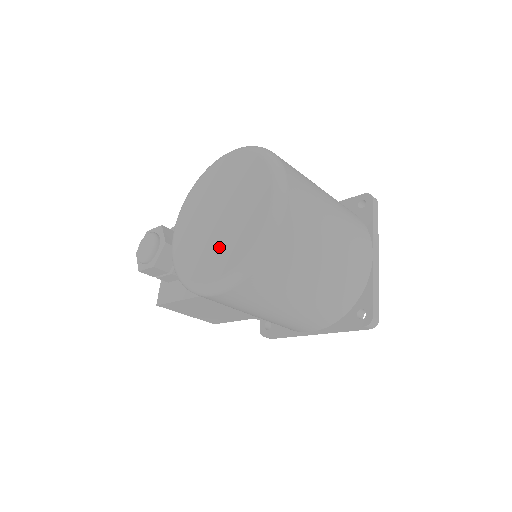
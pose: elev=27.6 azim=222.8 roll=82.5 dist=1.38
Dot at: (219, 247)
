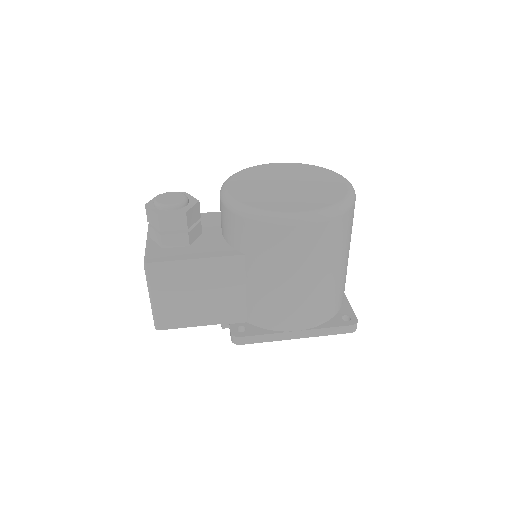
Dot at: (302, 197)
